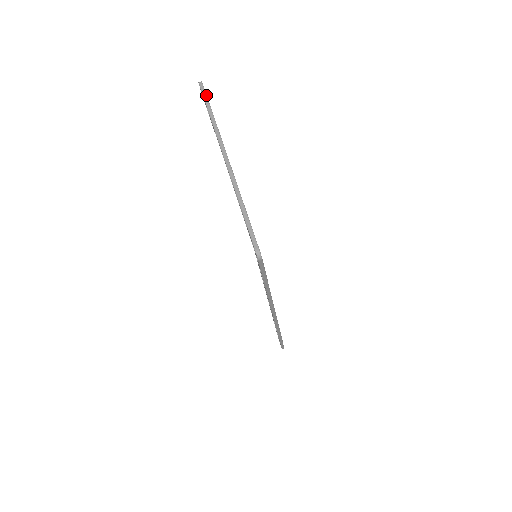
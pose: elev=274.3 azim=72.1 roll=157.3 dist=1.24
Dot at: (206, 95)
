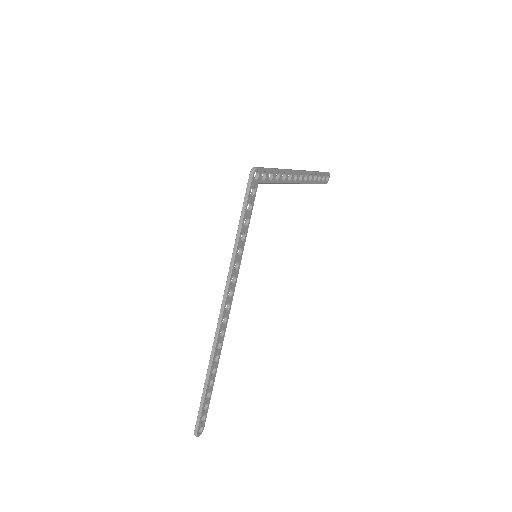
Dot at: (324, 172)
